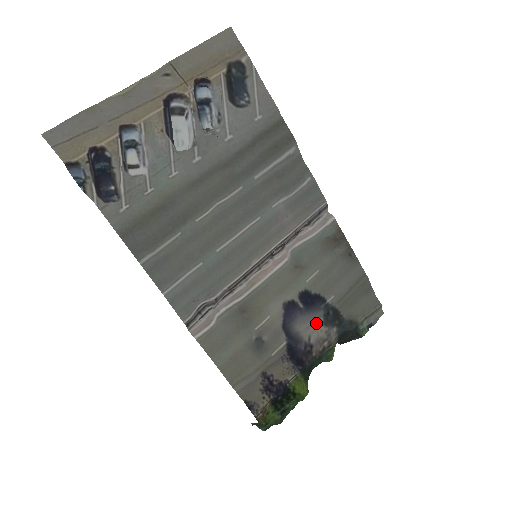
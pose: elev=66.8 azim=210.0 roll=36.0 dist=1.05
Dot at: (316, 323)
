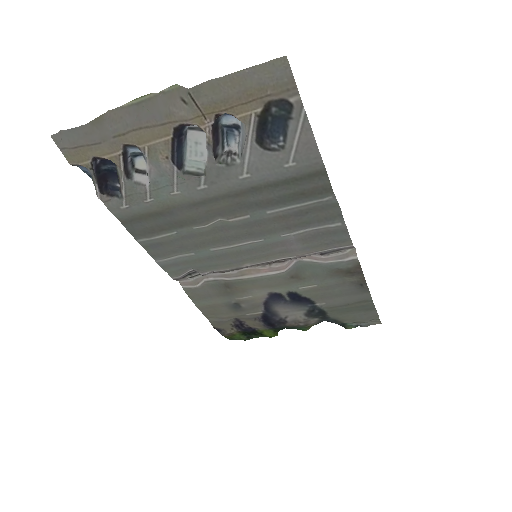
Dot at: (298, 312)
